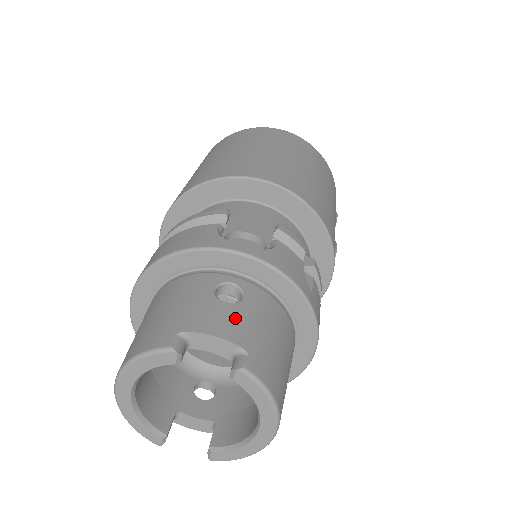
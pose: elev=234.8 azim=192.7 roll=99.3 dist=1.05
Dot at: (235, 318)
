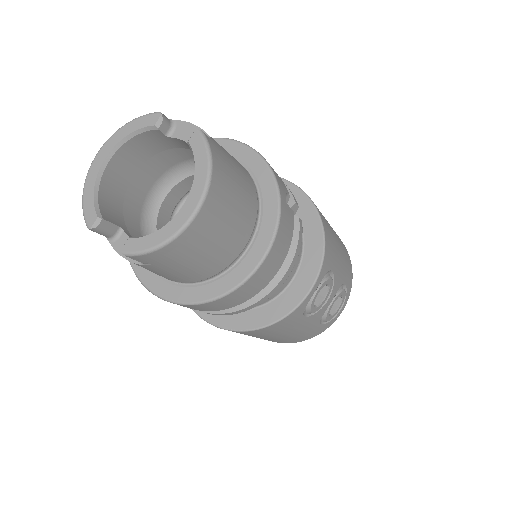
Dot at: occluded
